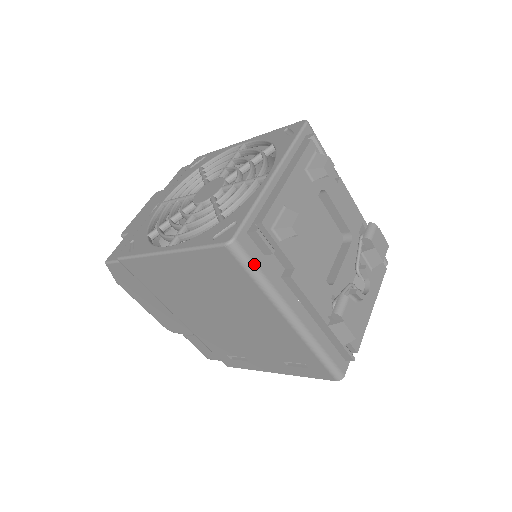
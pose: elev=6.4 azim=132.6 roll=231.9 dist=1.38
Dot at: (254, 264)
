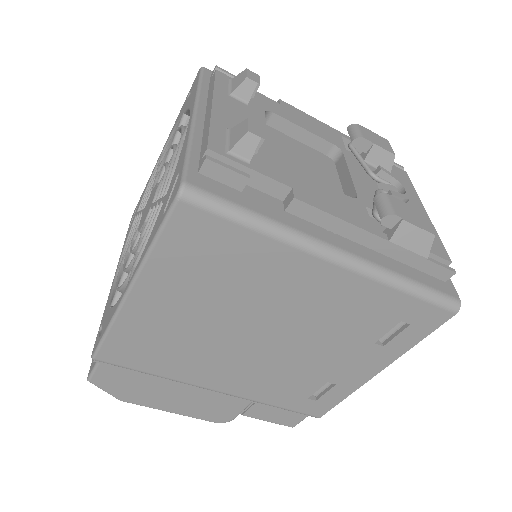
Dot at: (234, 204)
